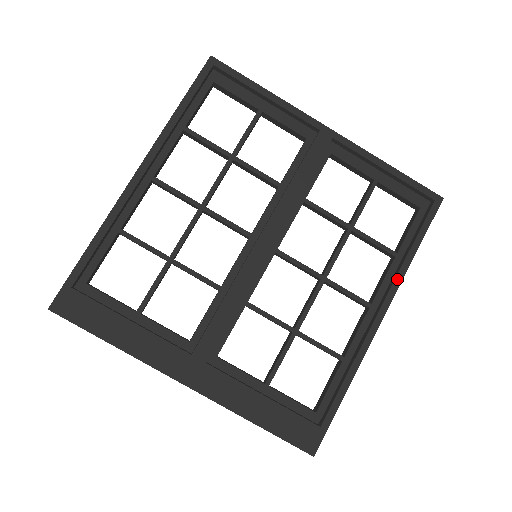
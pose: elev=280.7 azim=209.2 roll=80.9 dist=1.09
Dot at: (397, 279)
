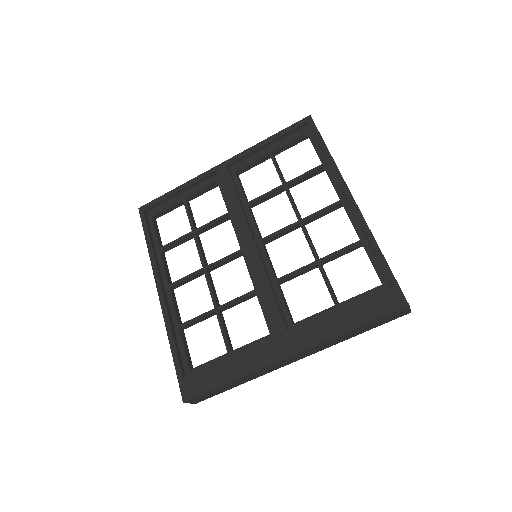
Dot at: (335, 173)
